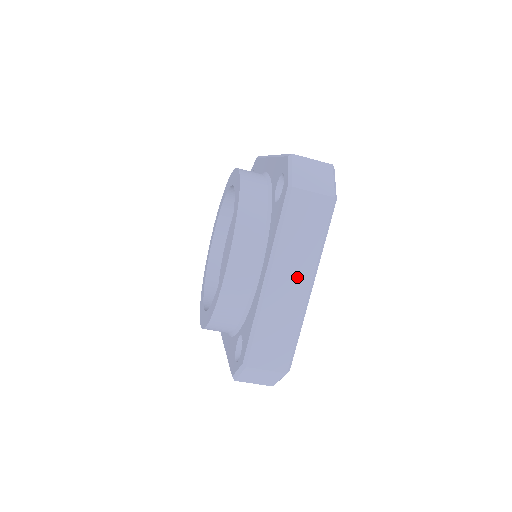
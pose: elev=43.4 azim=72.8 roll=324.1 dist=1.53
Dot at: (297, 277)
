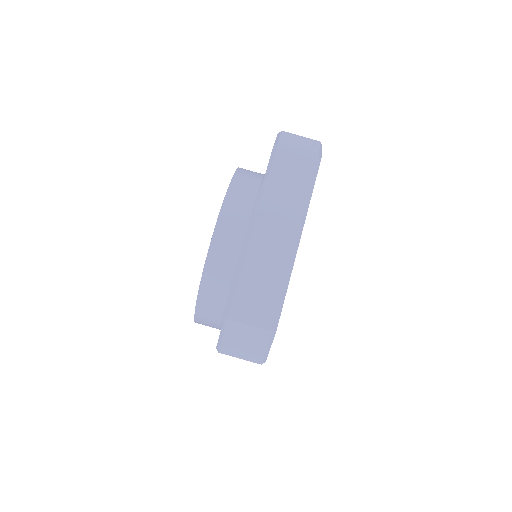
Dot at: (283, 227)
